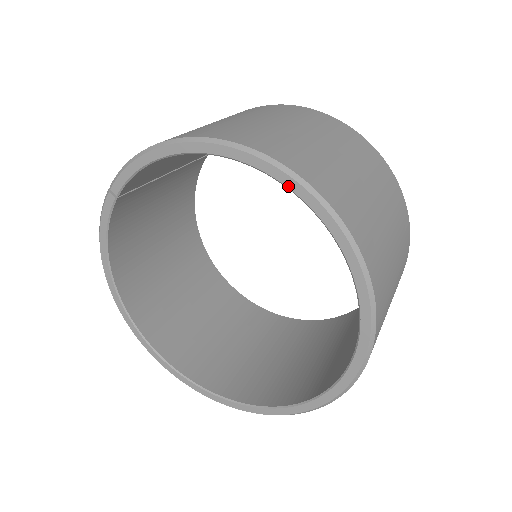
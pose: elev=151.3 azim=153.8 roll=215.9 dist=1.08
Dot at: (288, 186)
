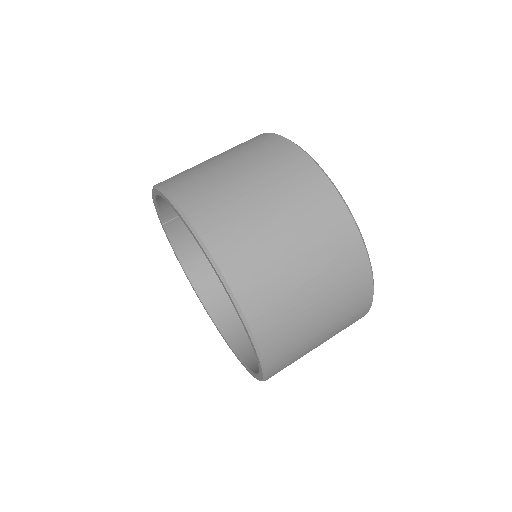
Dot at: (176, 212)
